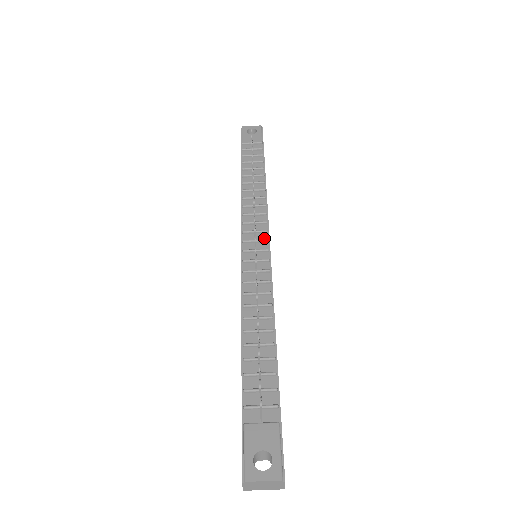
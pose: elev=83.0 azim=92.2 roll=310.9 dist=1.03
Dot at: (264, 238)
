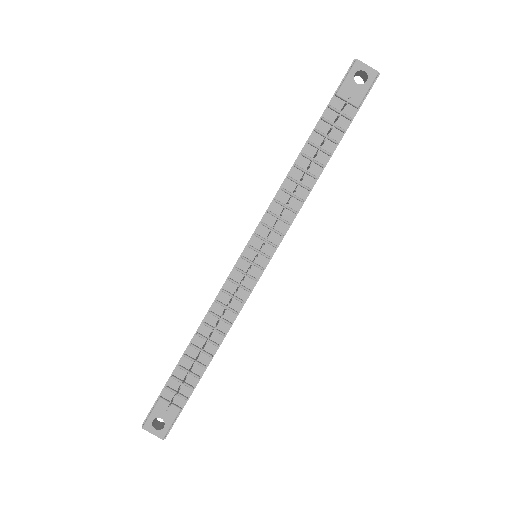
Dot at: (269, 252)
